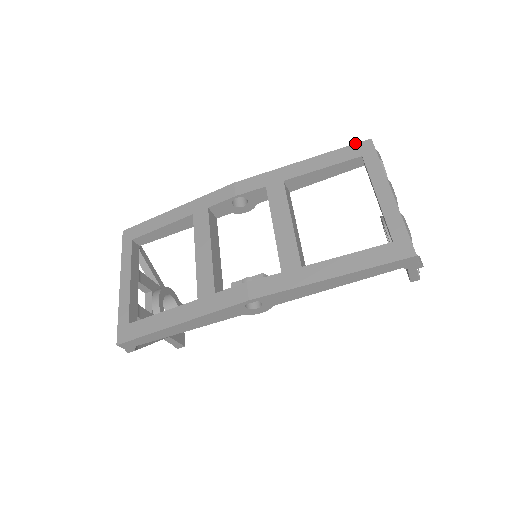
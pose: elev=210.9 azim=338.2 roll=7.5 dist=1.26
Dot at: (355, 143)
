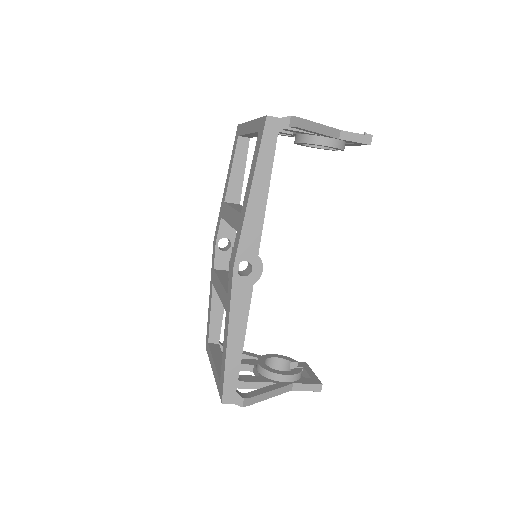
Dot at: (235, 138)
